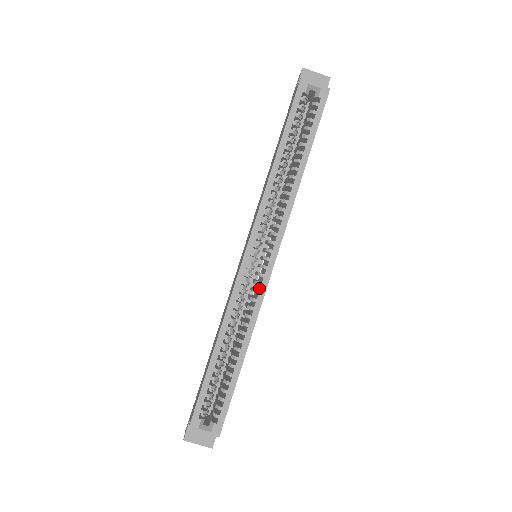
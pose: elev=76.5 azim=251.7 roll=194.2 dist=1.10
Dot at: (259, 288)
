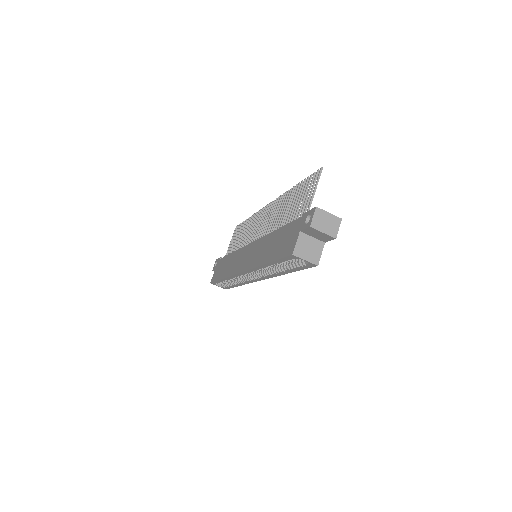
Dot at: occluded
